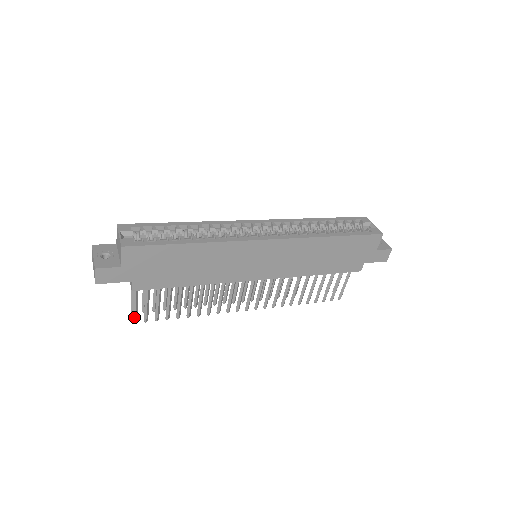
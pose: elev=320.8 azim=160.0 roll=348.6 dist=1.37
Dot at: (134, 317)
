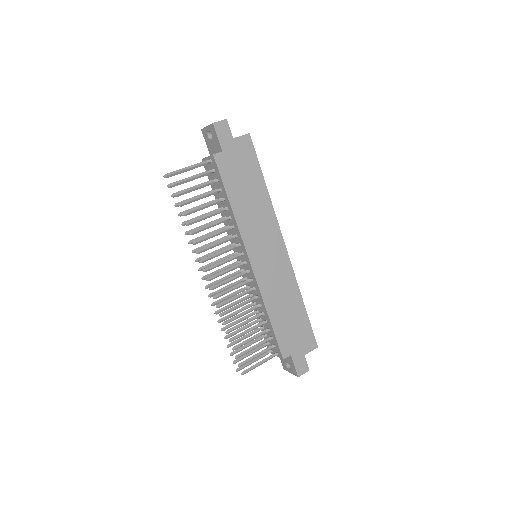
Dot at: (176, 171)
